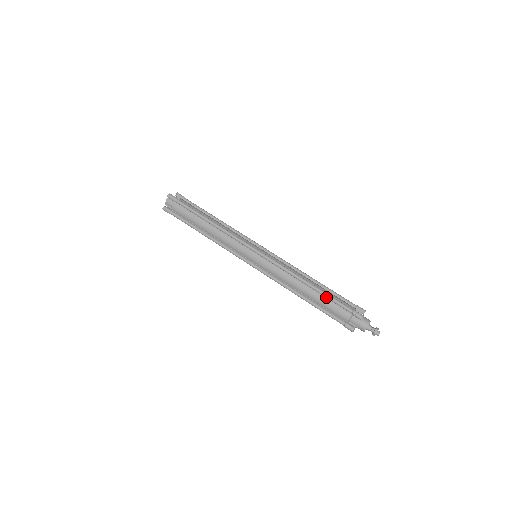
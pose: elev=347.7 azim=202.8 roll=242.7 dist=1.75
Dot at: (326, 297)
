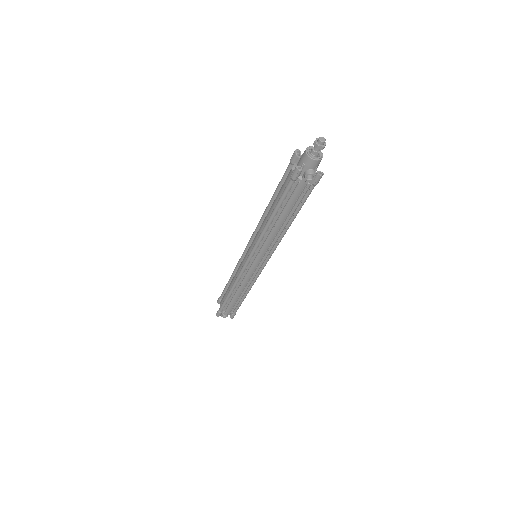
Dot at: (277, 189)
